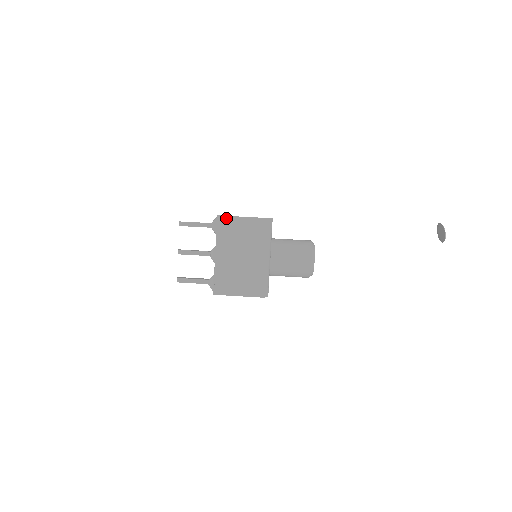
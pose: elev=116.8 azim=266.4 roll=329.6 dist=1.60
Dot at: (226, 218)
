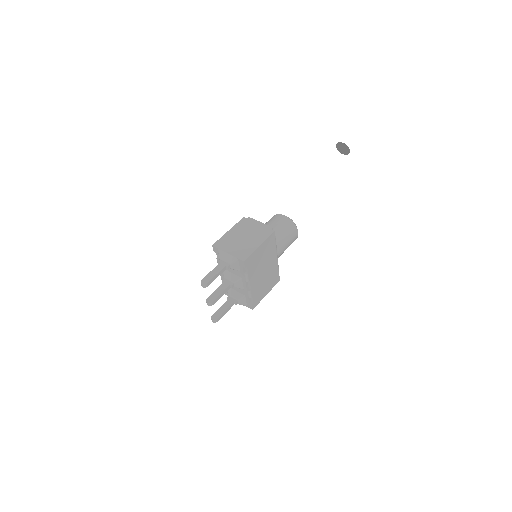
Dot at: (250, 257)
